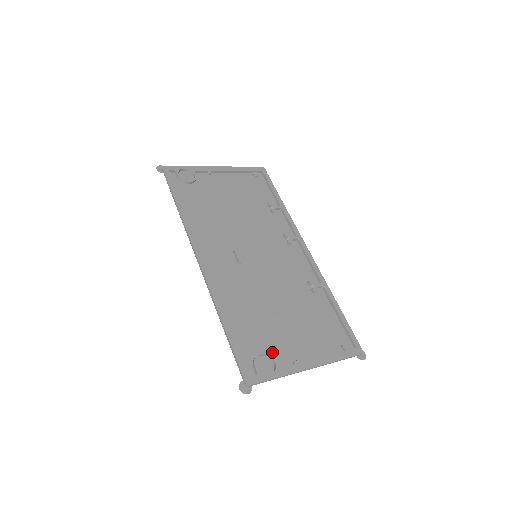
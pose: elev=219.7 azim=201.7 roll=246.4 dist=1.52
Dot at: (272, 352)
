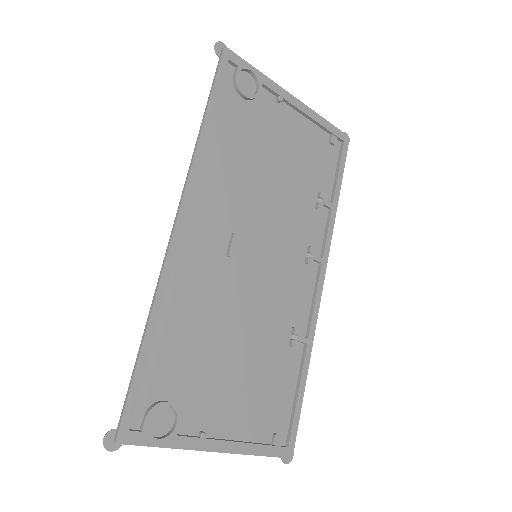
Dot at: (183, 405)
